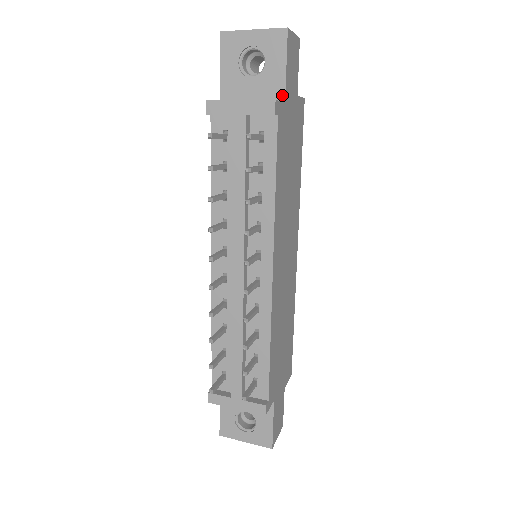
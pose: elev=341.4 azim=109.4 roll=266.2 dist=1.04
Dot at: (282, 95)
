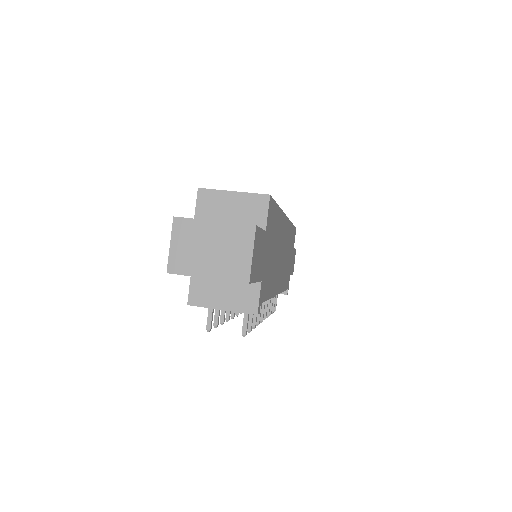
Dot at: occluded
